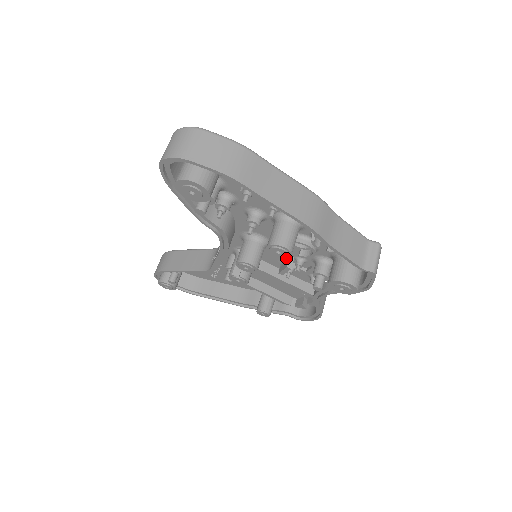
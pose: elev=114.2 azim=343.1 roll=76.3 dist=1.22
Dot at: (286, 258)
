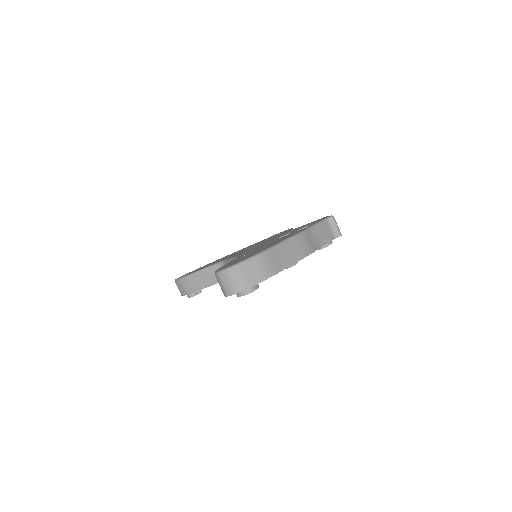
Dot at: occluded
